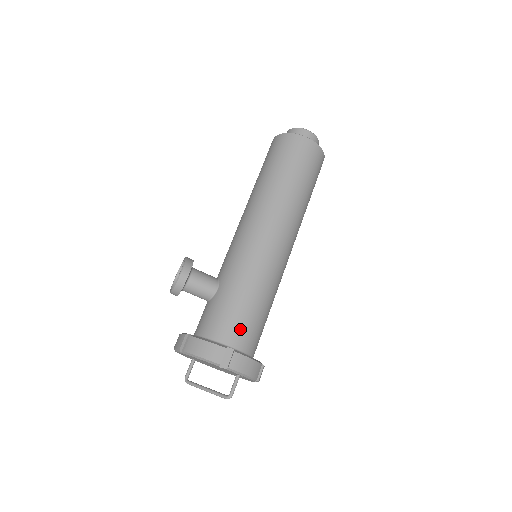
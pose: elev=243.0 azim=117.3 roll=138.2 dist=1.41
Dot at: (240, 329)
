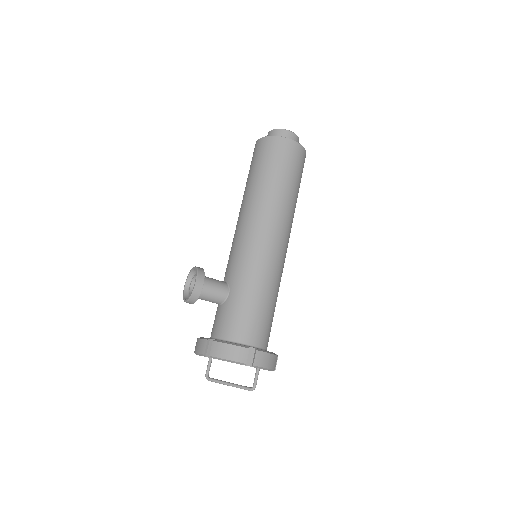
Dot at: (256, 328)
